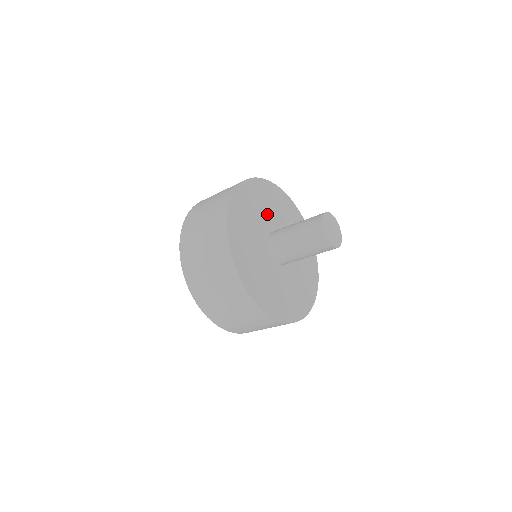
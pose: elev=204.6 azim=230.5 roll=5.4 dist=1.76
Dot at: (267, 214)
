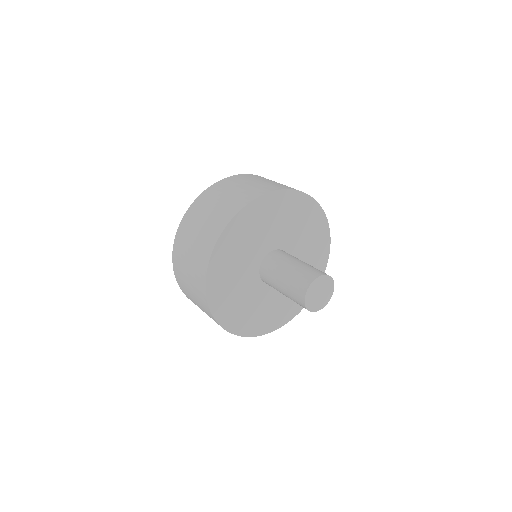
Dot at: (246, 259)
